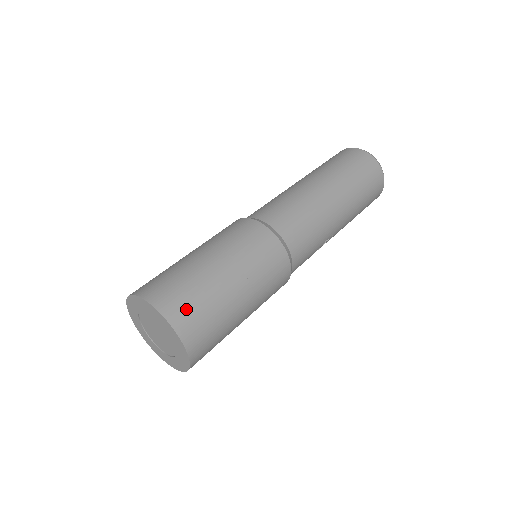
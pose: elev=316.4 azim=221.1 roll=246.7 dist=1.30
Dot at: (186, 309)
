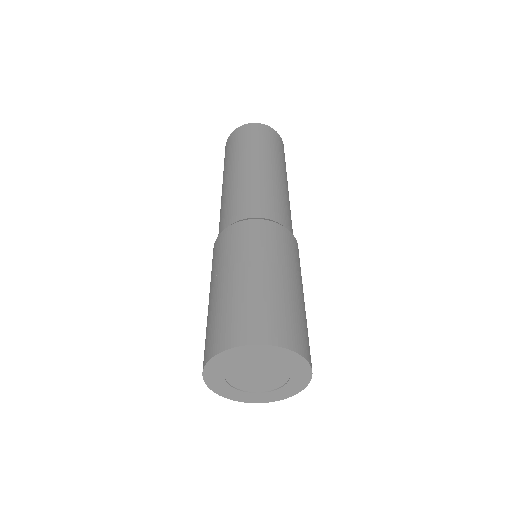
Dot at: (297, 333)
